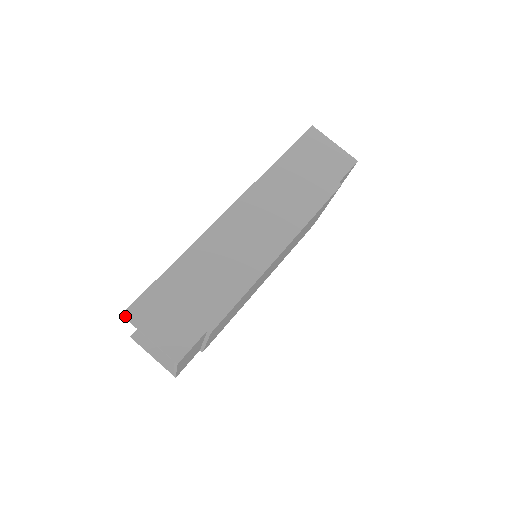
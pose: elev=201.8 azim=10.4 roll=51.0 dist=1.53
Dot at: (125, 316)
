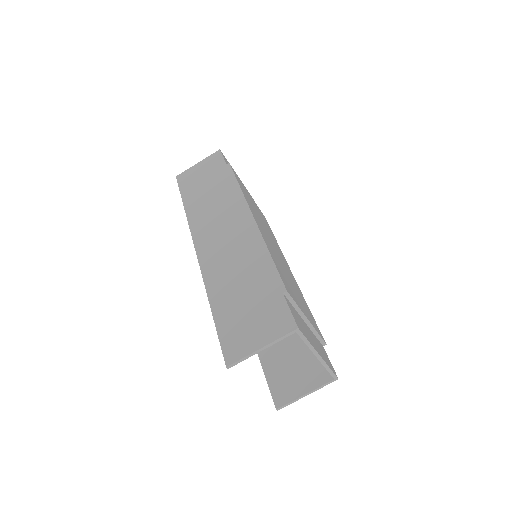
Dot at: (229, 364)
